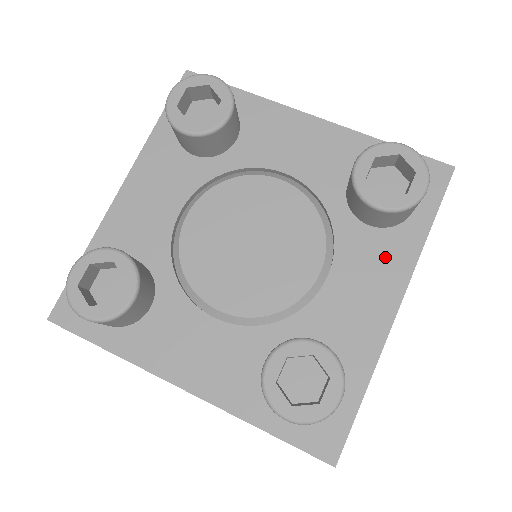
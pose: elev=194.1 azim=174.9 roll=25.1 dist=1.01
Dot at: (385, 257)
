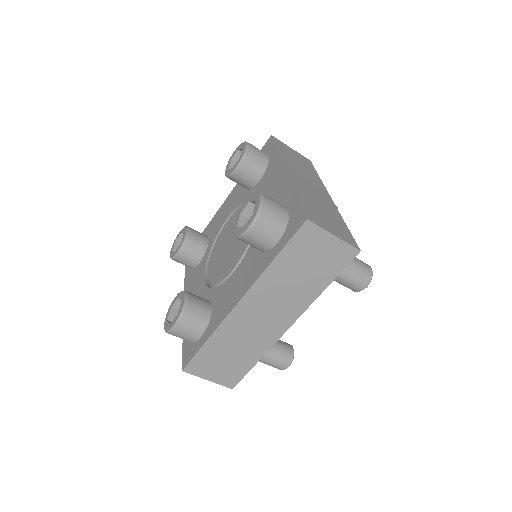
Dot at: (252, 270)
